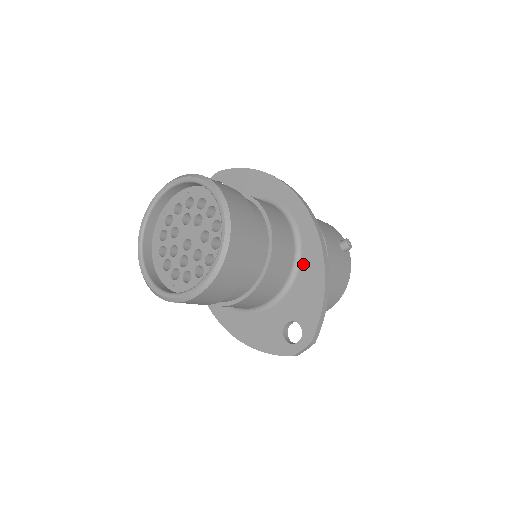
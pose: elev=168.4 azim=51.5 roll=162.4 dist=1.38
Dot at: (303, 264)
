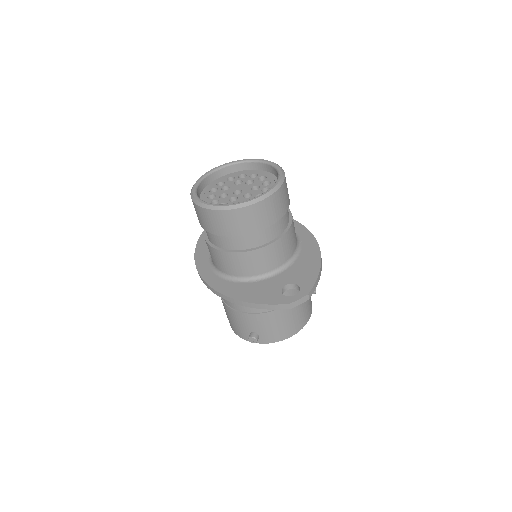
Dot at: (302, 253)
